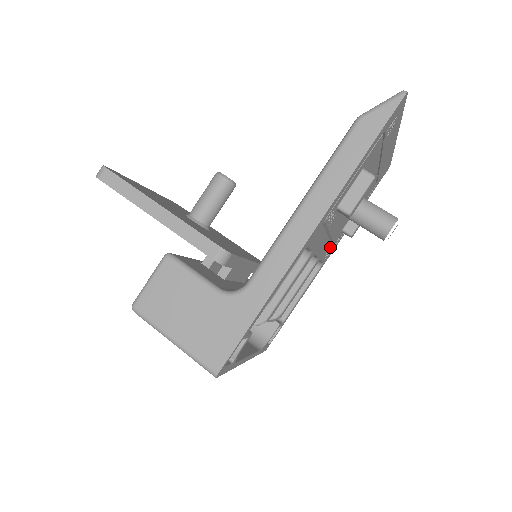
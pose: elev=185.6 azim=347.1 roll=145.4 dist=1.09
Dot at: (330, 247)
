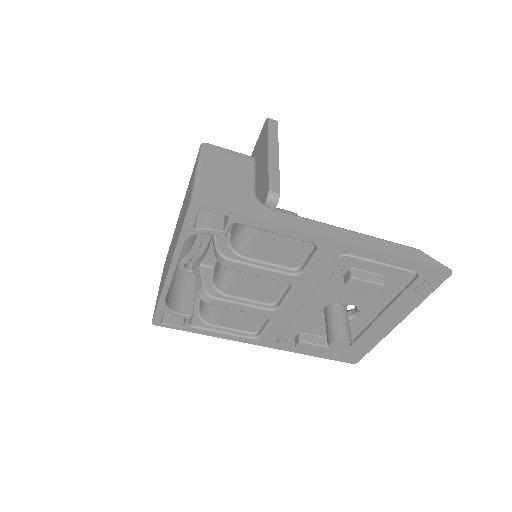
Dot at: (282, 328)
